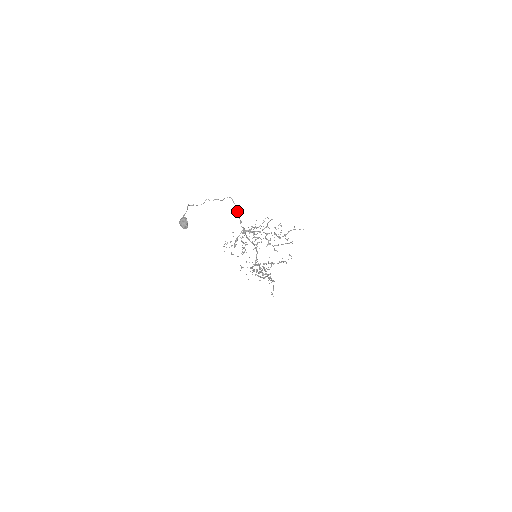
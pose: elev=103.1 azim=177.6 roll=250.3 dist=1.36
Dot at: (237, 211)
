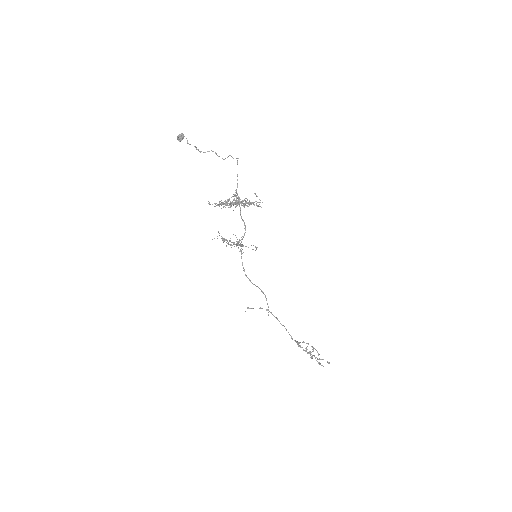
Dot at: occluded
